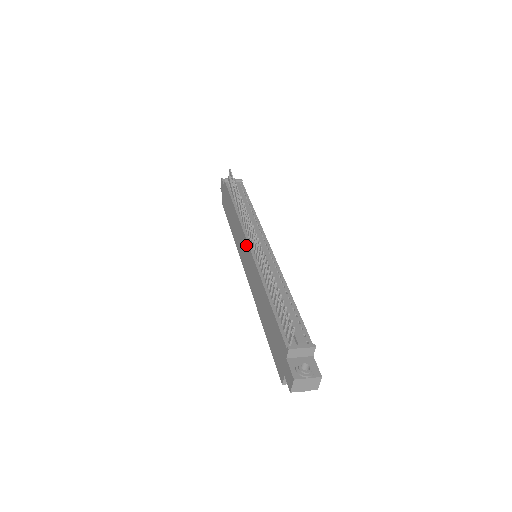
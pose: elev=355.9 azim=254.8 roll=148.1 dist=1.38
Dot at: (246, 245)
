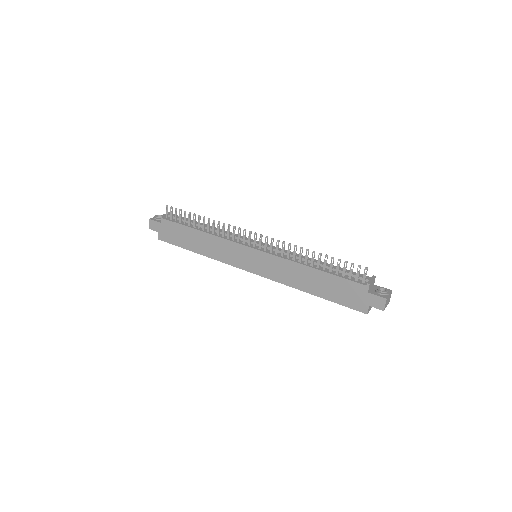
Dot at: (248, 250)
